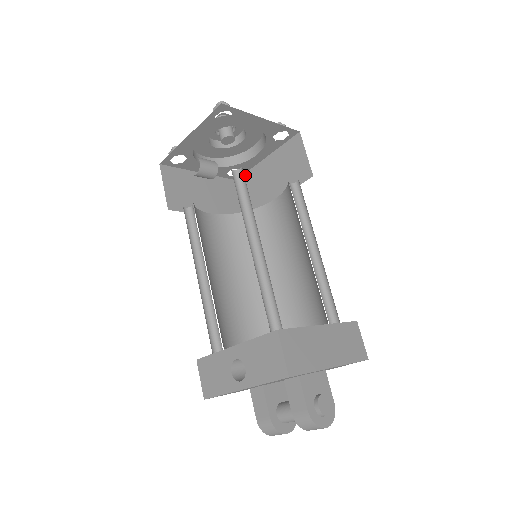
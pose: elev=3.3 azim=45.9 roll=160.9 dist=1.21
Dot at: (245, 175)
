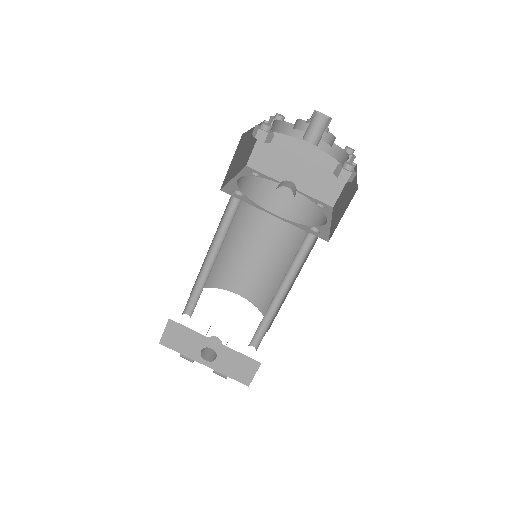
Dot at: occluded
